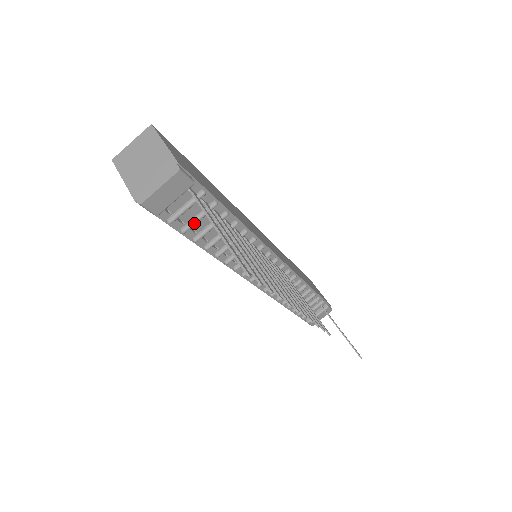
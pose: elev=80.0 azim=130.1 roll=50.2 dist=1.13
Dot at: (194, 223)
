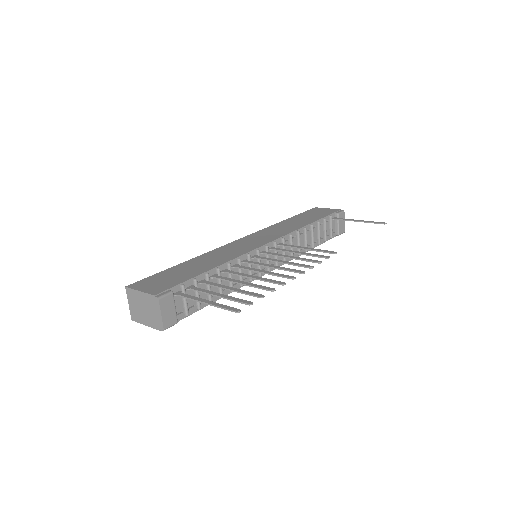
Dot at: occluded
